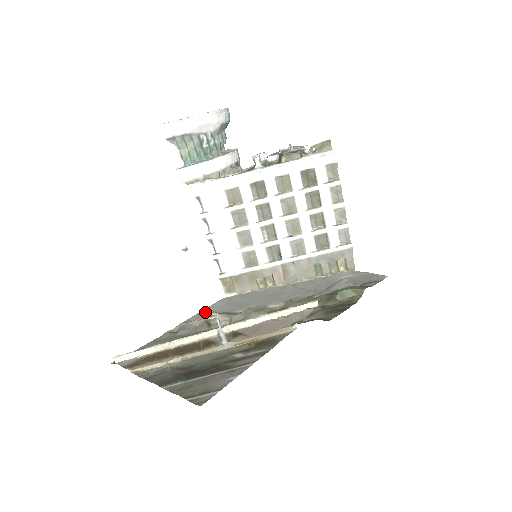
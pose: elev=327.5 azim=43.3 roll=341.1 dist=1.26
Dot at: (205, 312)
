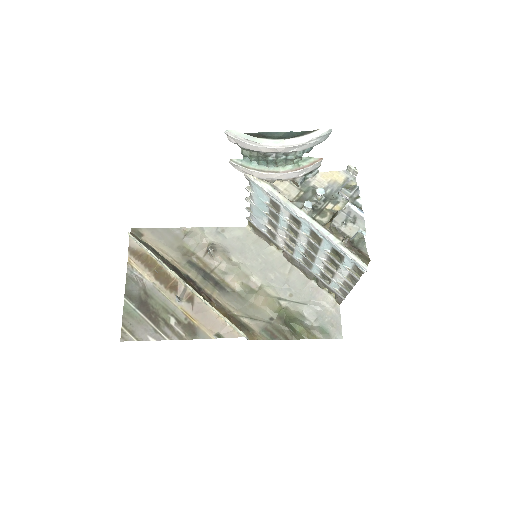
Dot at: (219, 232)
